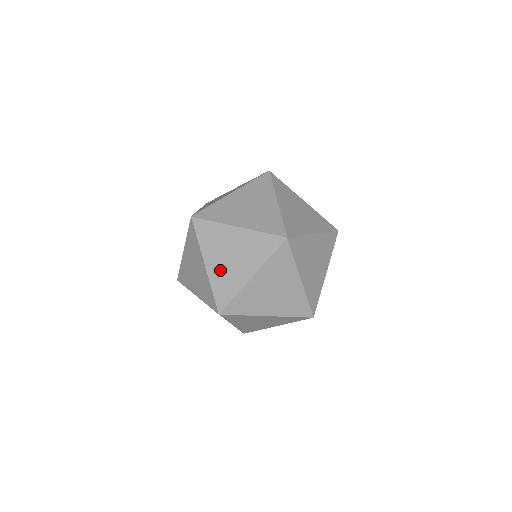
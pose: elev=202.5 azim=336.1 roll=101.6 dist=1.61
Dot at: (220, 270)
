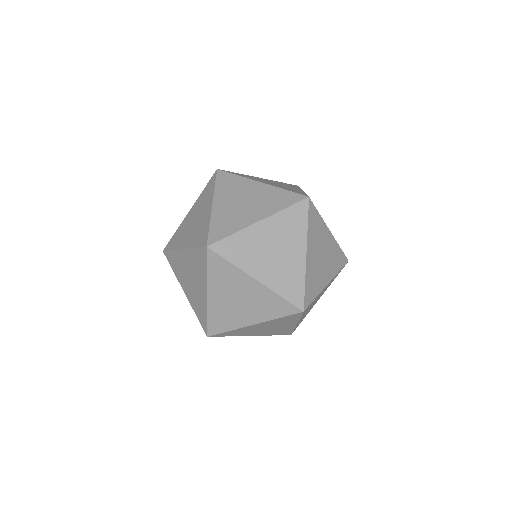
Dot at: (192, 235)
